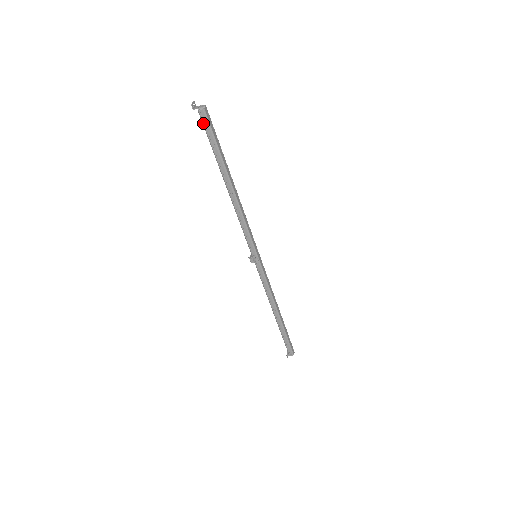
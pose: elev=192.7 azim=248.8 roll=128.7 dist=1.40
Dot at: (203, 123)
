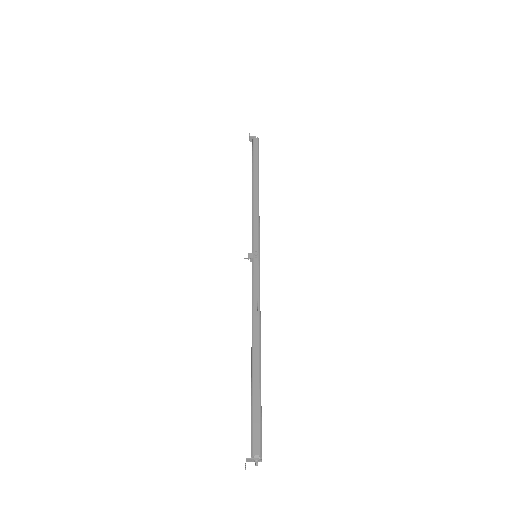
Dot at: (253, 143)
